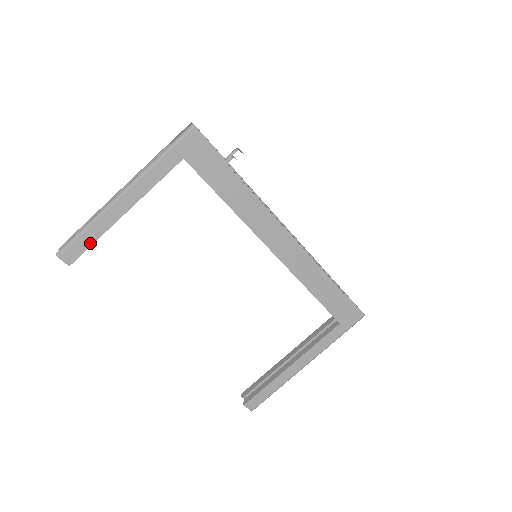
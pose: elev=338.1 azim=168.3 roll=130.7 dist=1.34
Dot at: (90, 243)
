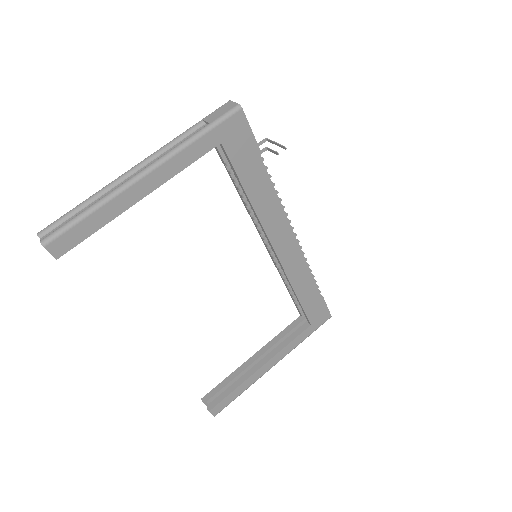
Dot at: (91, 232)
